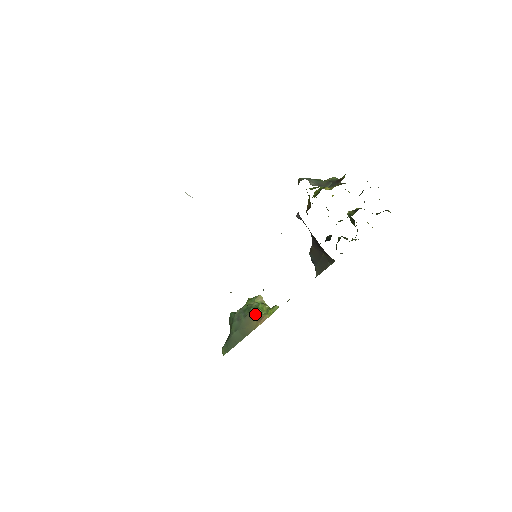
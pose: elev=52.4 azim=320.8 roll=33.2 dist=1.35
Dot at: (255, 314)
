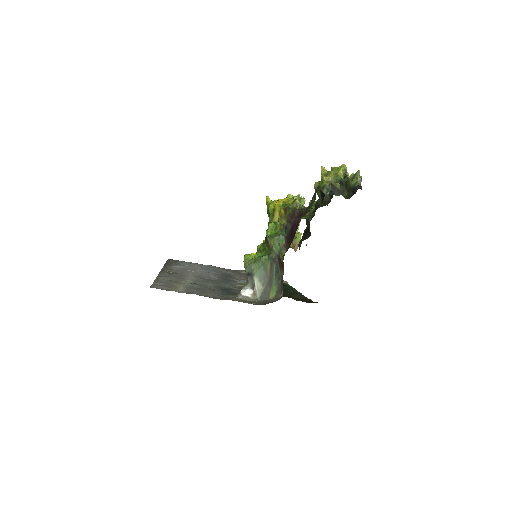
Dot at: occluded
